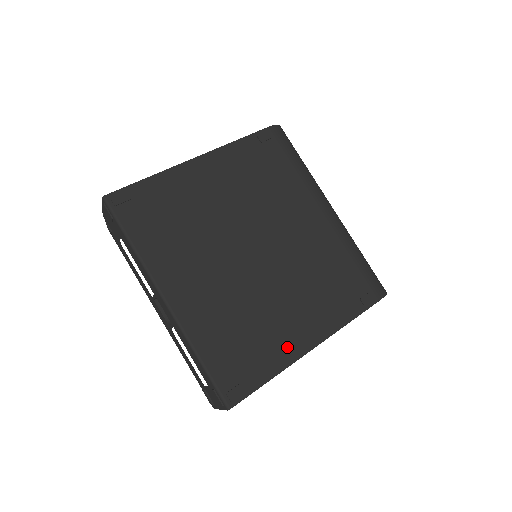
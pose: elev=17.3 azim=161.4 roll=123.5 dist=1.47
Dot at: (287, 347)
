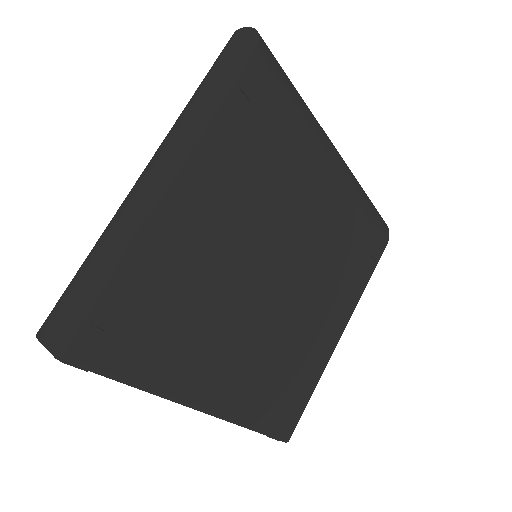
Dot at: (321, 354)
